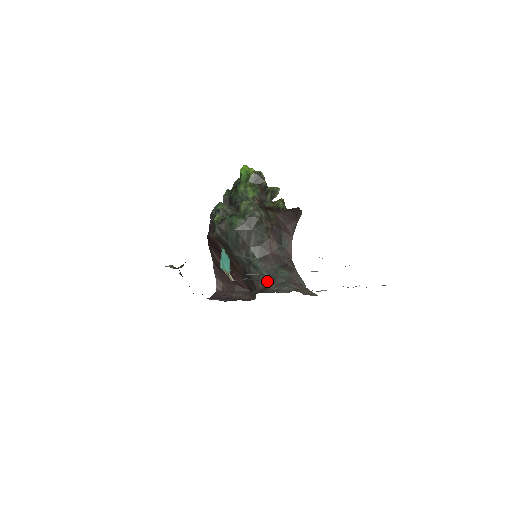
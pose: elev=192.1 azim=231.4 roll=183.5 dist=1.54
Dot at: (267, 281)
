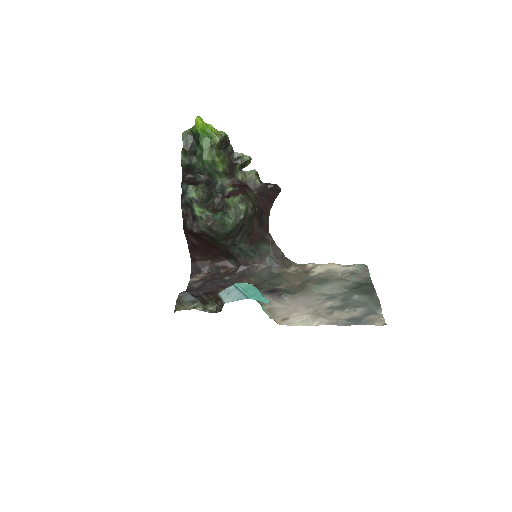
Dot at: (288, 296)
